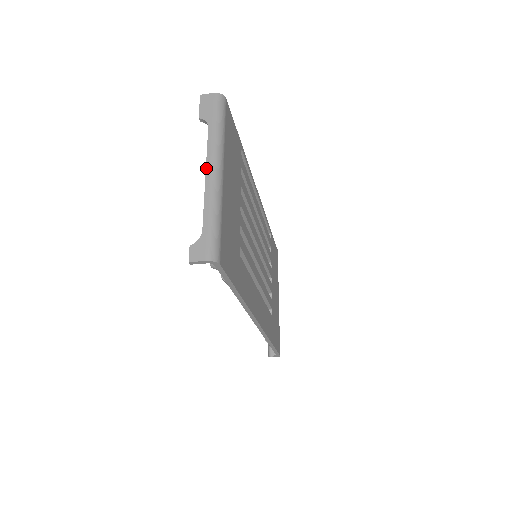
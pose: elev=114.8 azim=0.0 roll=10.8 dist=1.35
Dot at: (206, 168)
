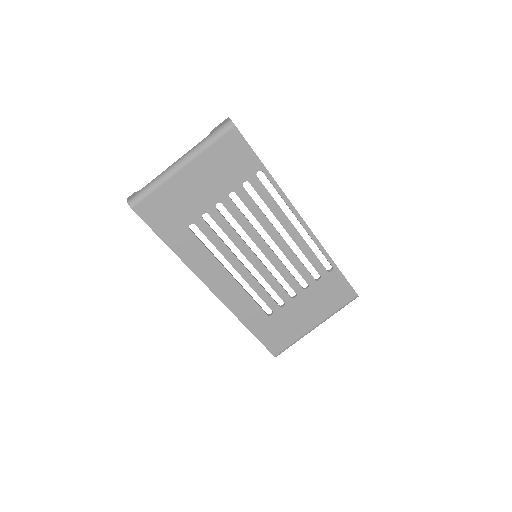
Dot at: (178, 159)
